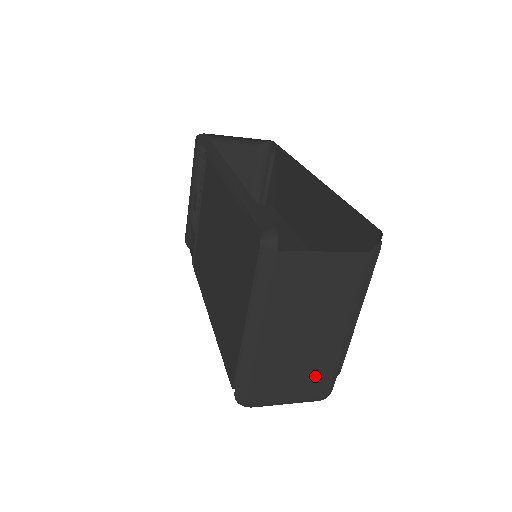
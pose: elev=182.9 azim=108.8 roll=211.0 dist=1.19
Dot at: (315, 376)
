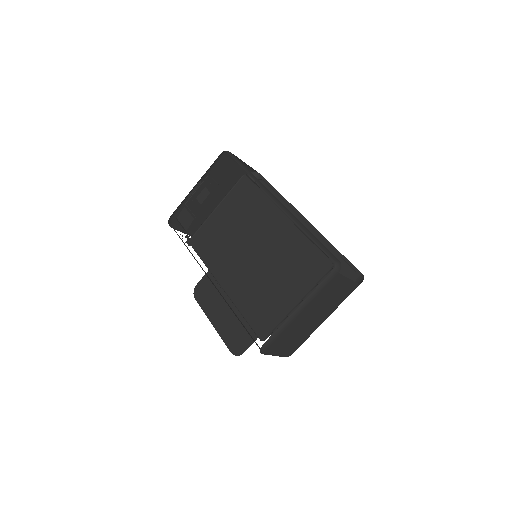
Dot at: (297, 342)
